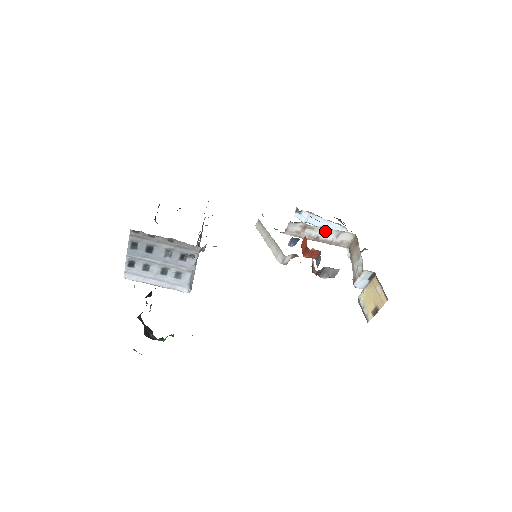
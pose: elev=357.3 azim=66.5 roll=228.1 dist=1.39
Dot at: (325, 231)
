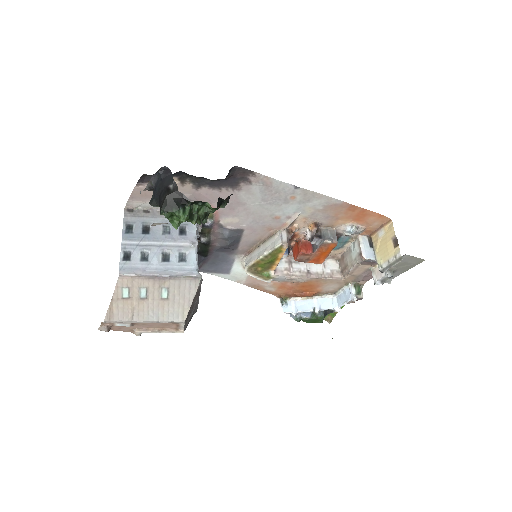
Dot at: (310, 263)
